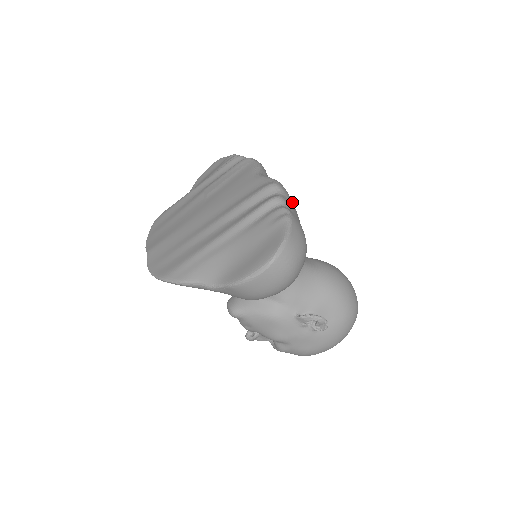
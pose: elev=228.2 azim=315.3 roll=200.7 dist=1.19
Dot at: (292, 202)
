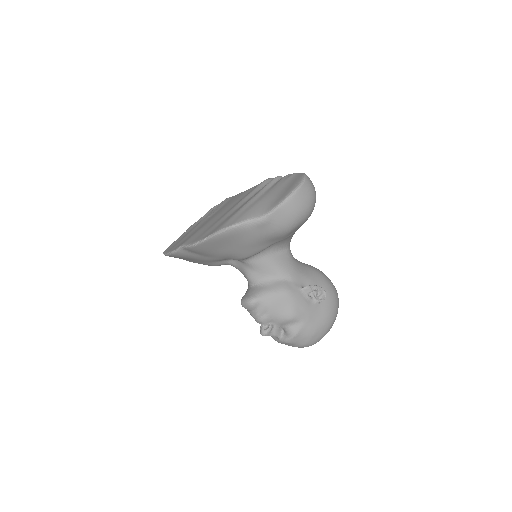
Dot at: occluded
